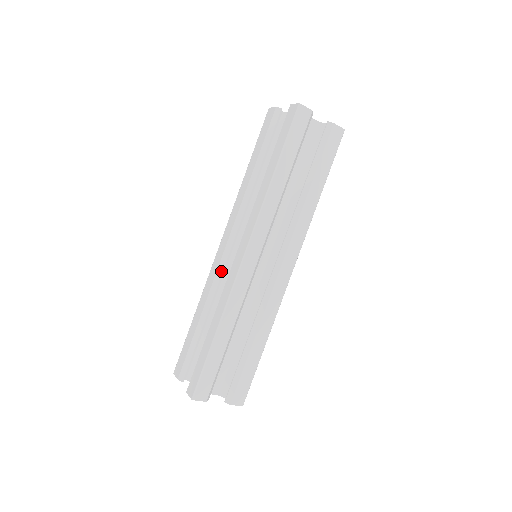
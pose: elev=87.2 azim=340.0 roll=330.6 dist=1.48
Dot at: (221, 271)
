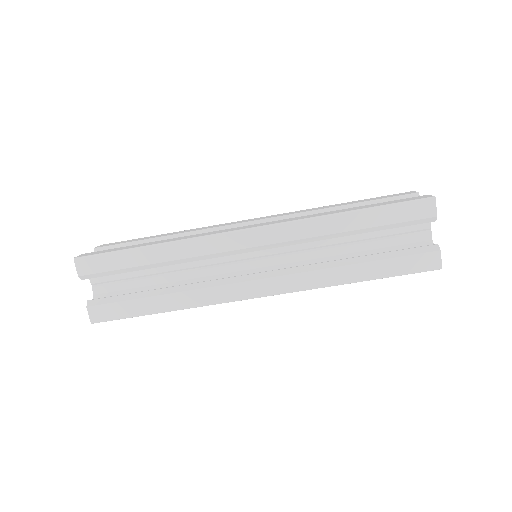
Dot at: occluded
